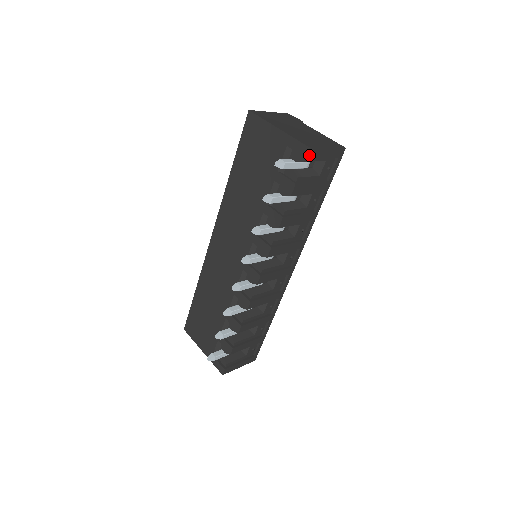
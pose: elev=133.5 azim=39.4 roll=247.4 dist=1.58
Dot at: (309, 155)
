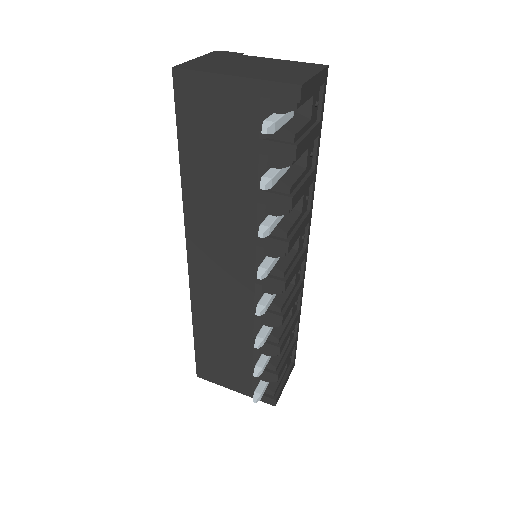
Dot at: (302, 97)
